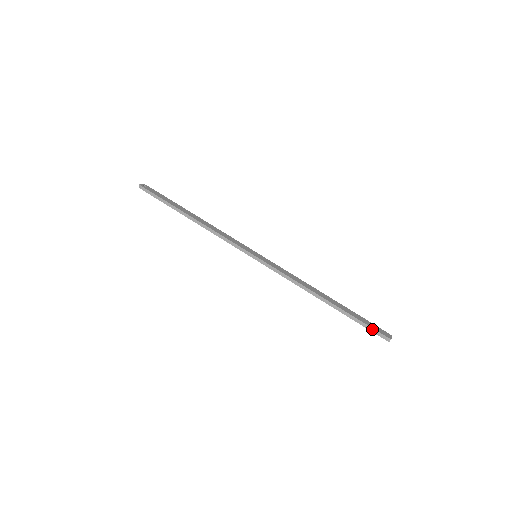
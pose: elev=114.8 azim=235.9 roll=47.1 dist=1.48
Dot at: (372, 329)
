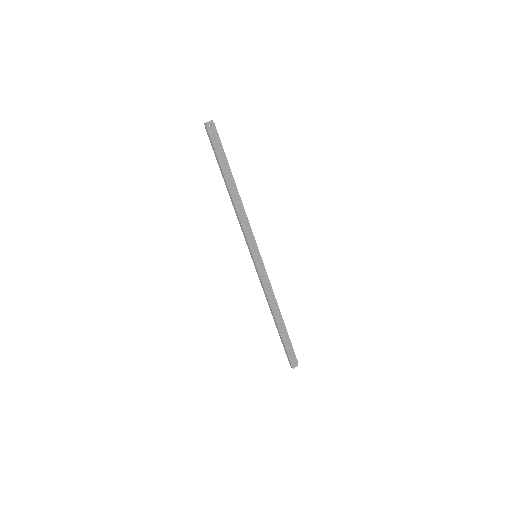
Dot at: (288, 356)
